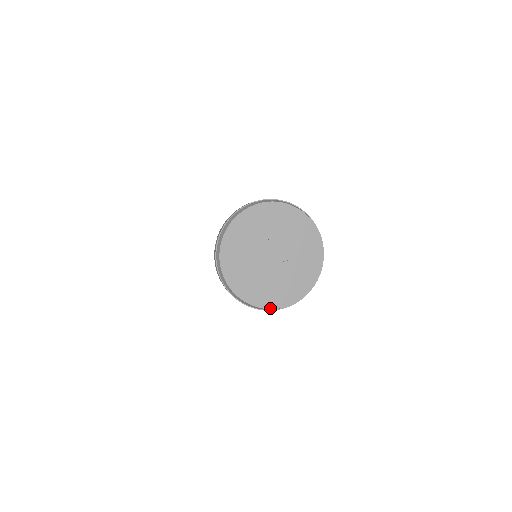
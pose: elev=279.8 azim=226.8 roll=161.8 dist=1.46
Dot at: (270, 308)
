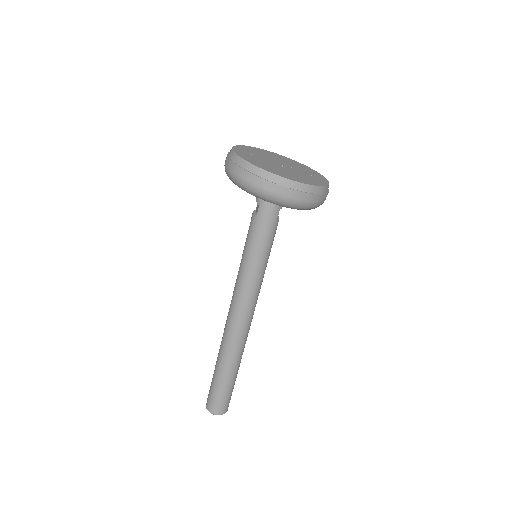
Dot at: (319, 186)
